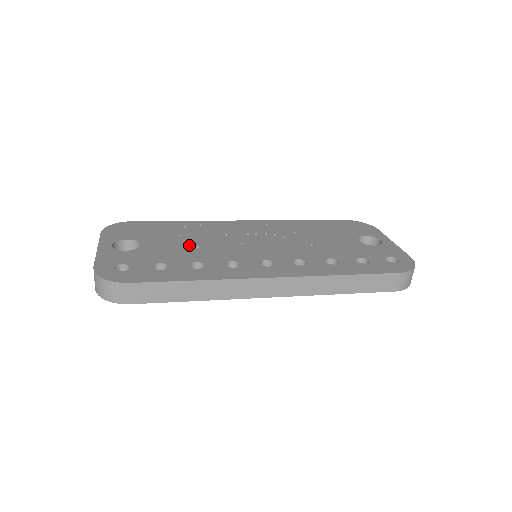
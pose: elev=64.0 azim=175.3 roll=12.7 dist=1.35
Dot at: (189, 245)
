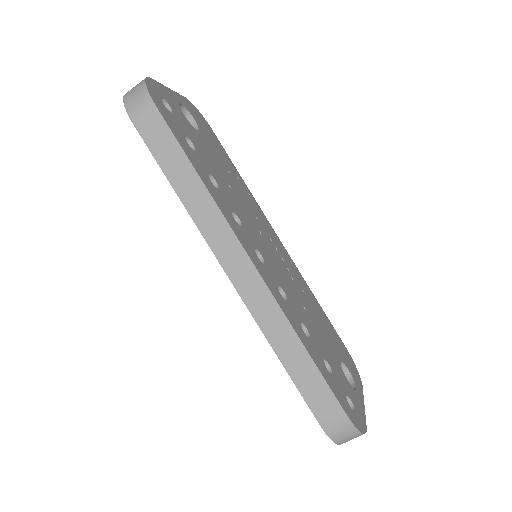
Dot at: (226, 178)
